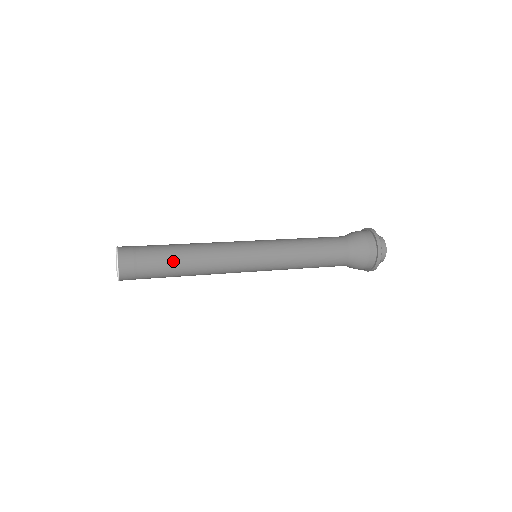
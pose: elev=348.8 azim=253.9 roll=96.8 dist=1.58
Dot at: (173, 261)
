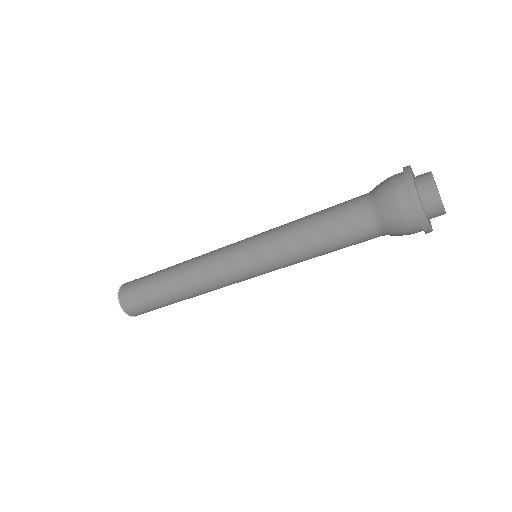
Dot at: (162, 288)
